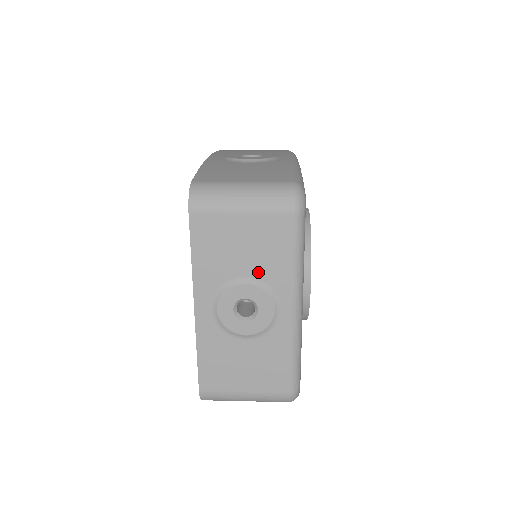
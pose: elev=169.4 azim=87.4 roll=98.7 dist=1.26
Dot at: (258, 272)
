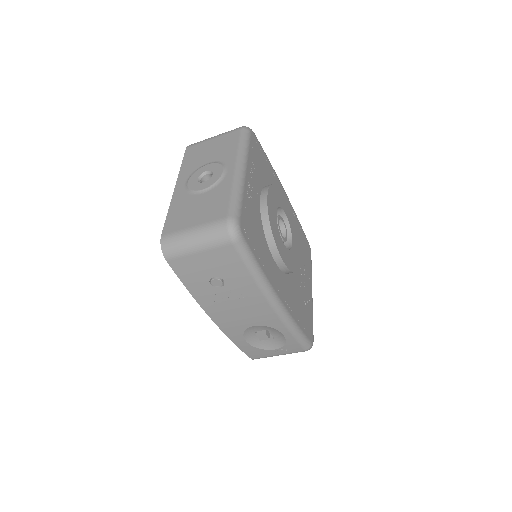
Dot at: (217, 158)
